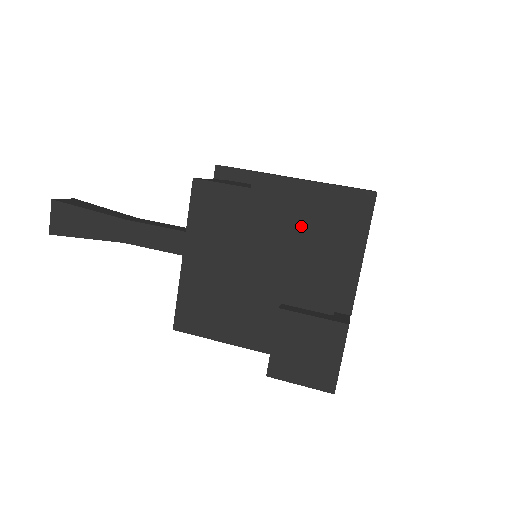
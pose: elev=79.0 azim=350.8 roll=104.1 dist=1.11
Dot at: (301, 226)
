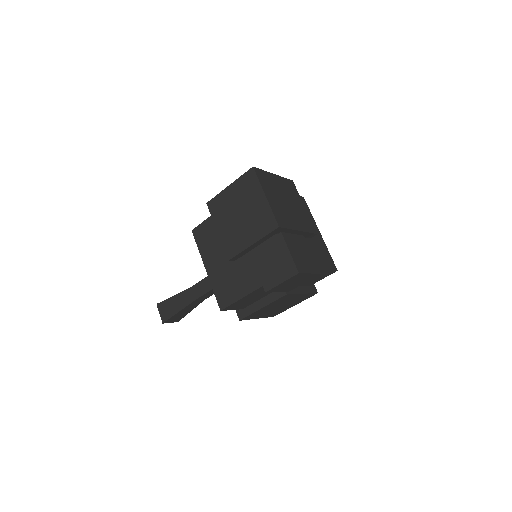
Dot at: (235, 208)
